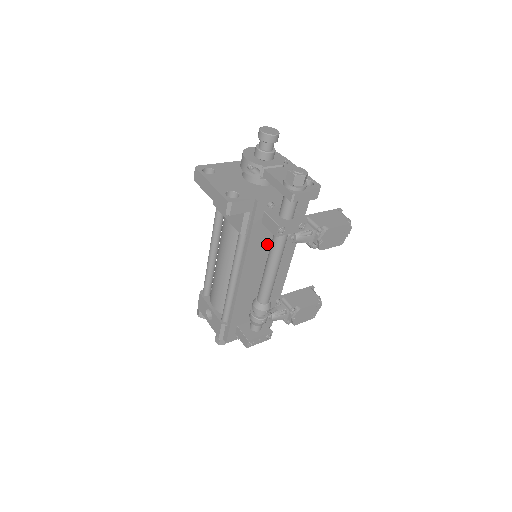
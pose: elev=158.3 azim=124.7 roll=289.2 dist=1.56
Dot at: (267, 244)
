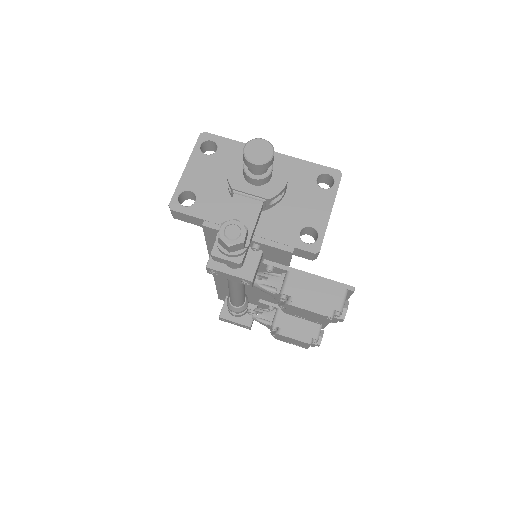
Dot at: occluded
